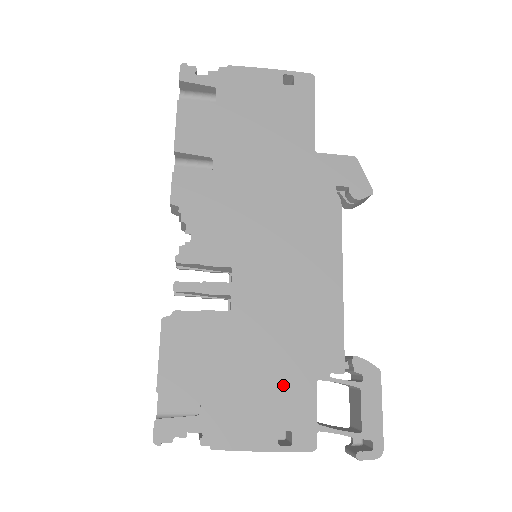
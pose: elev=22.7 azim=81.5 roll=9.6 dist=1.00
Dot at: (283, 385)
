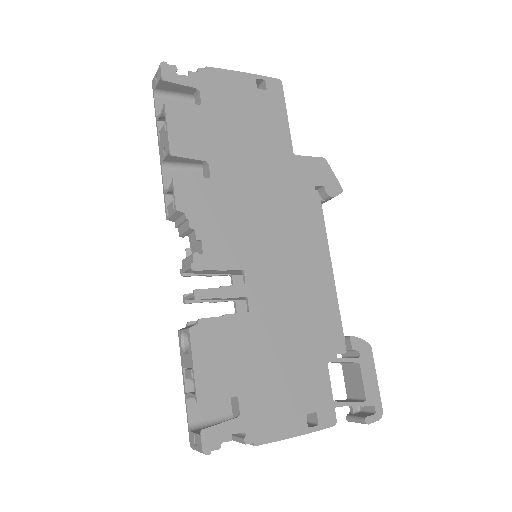
Dot at: (303, 373)
